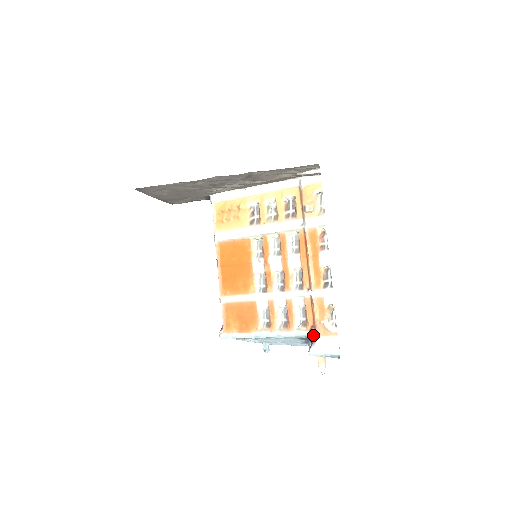
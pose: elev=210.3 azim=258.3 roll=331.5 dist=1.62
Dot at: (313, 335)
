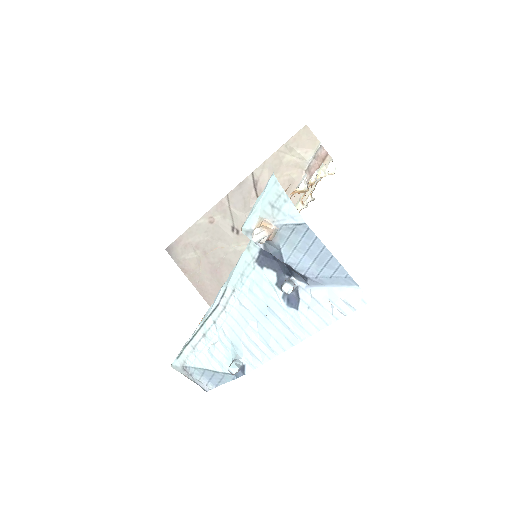
Dot at: occluded
